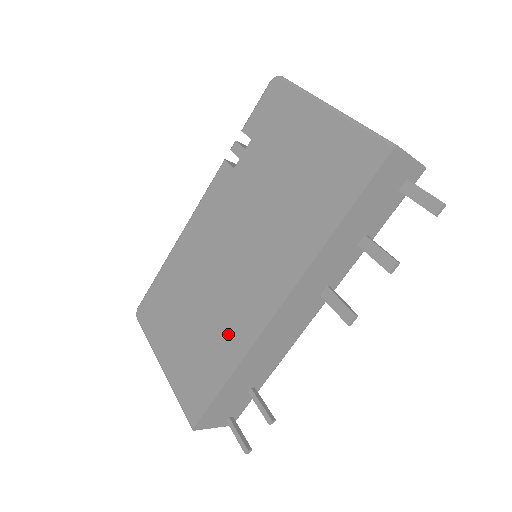
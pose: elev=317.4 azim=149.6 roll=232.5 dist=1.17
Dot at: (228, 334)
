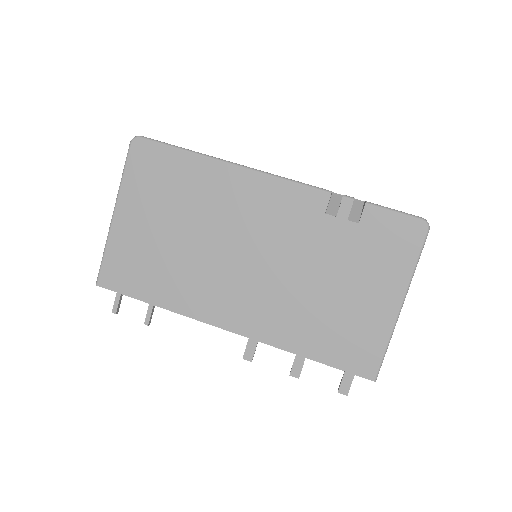
Dot at: (184, 287)
